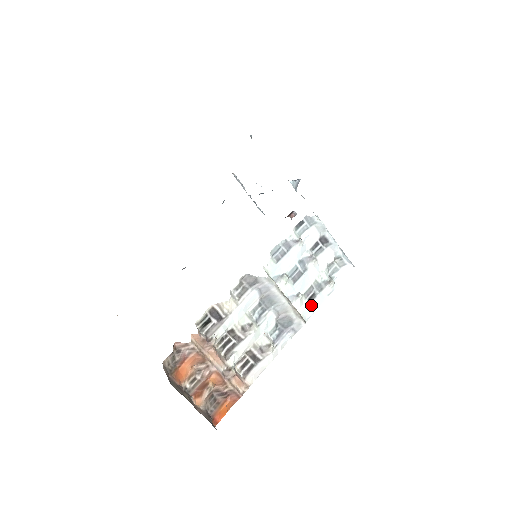
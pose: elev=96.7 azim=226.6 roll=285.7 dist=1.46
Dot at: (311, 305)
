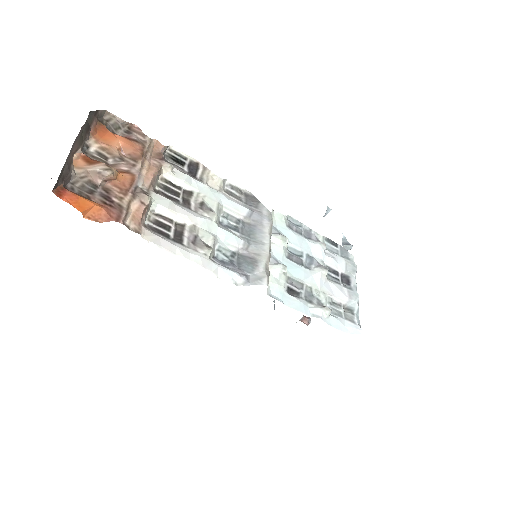
Dot at: (286, 294)
